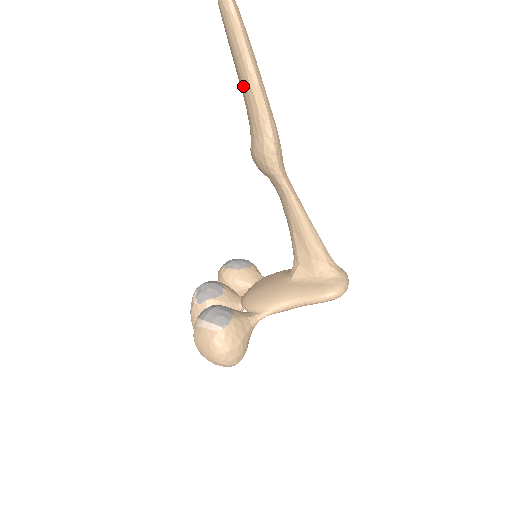
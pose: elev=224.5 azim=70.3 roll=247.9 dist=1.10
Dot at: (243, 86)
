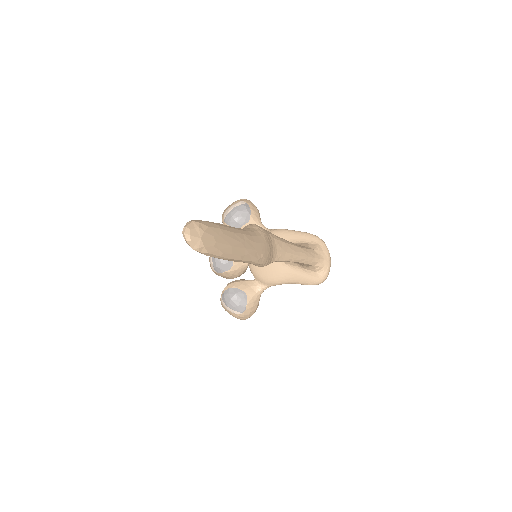
Dot at: occluded
